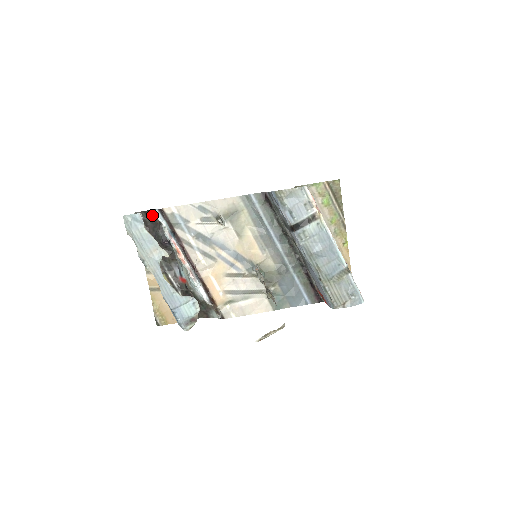
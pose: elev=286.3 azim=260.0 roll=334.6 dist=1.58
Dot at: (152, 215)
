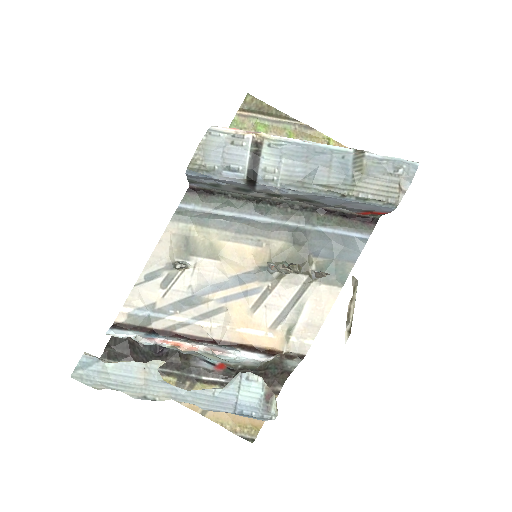
Dot at: (118, 341)
